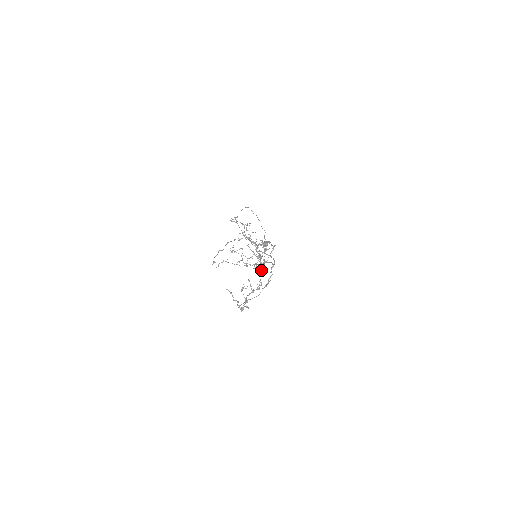
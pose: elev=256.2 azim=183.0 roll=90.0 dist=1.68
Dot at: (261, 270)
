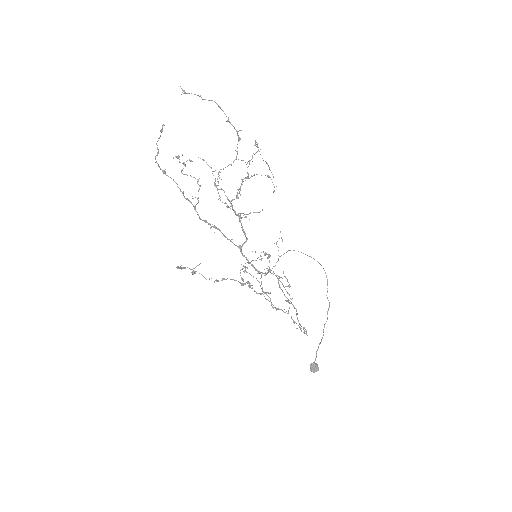
Dot at: occluded
